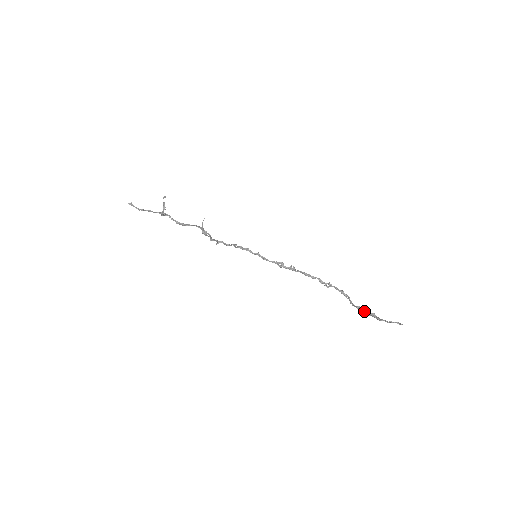
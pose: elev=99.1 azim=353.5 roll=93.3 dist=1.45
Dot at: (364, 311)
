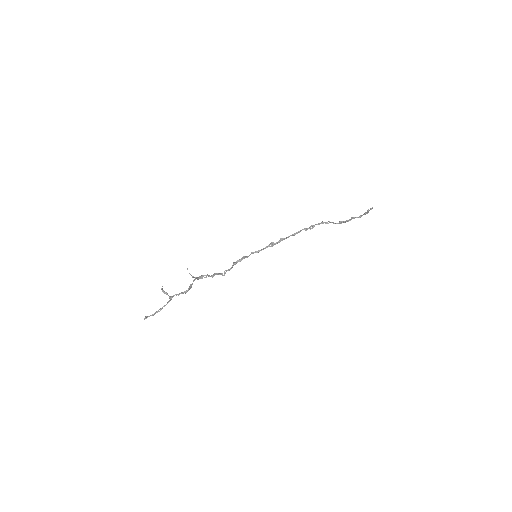
Dot at: (347, 221)
